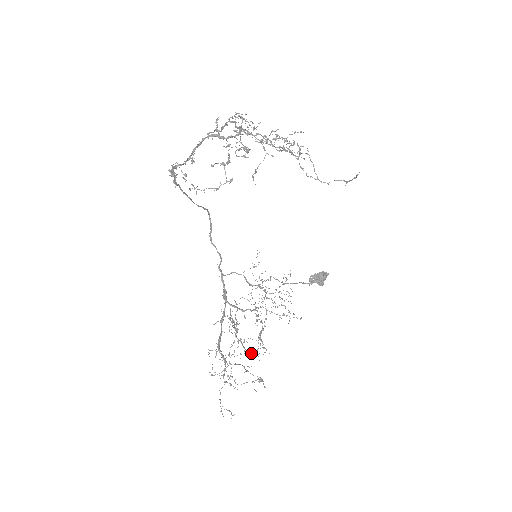
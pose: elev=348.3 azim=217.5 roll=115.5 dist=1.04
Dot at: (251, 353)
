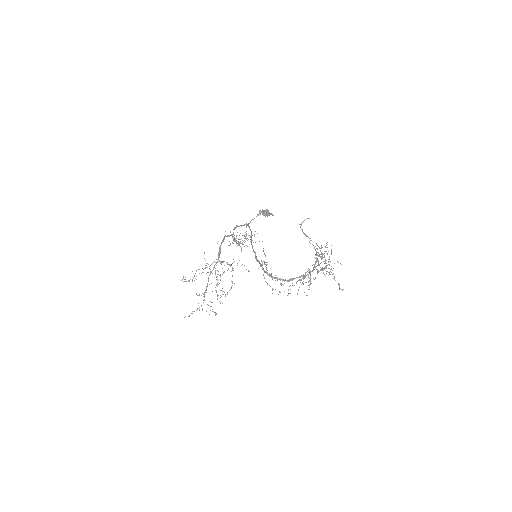
Dot at: (220, 302)
